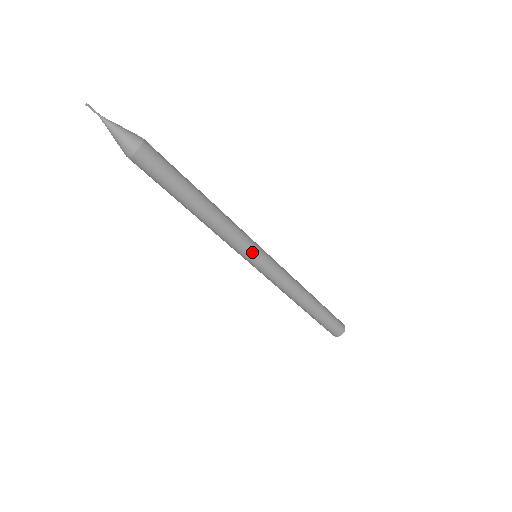
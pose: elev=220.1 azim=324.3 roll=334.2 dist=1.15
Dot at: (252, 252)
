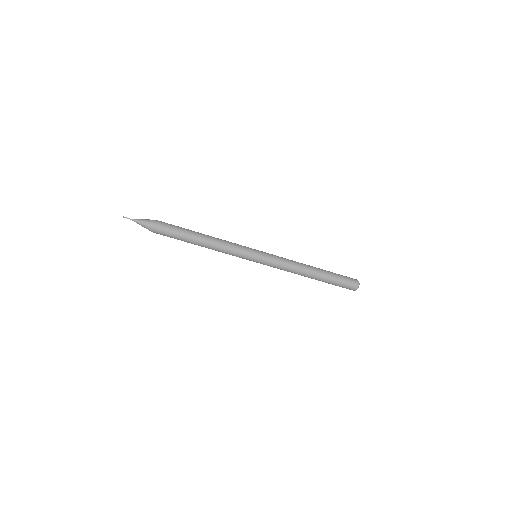
Dot at: (249, 252)
